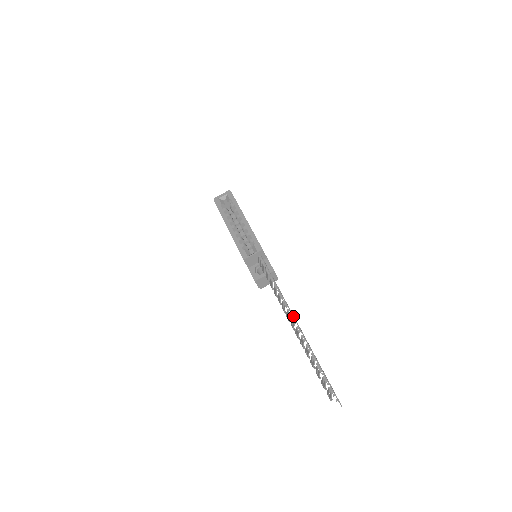
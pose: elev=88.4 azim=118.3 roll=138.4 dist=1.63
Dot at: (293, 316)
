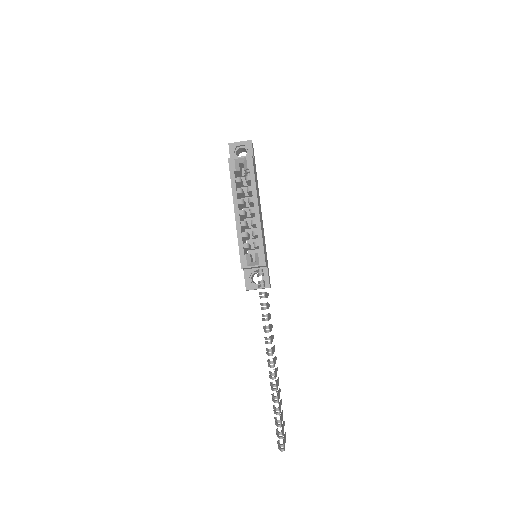
Dot at: (272, 354)
